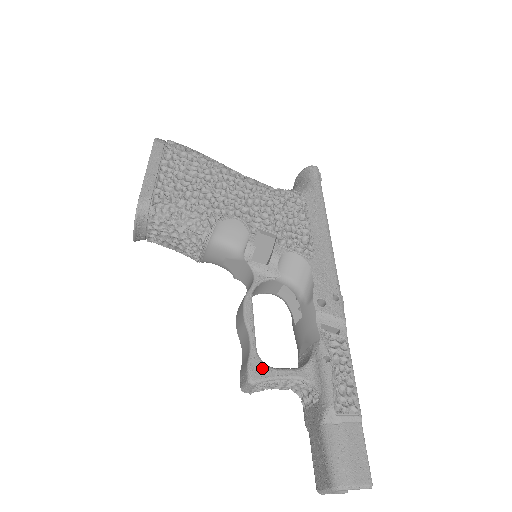
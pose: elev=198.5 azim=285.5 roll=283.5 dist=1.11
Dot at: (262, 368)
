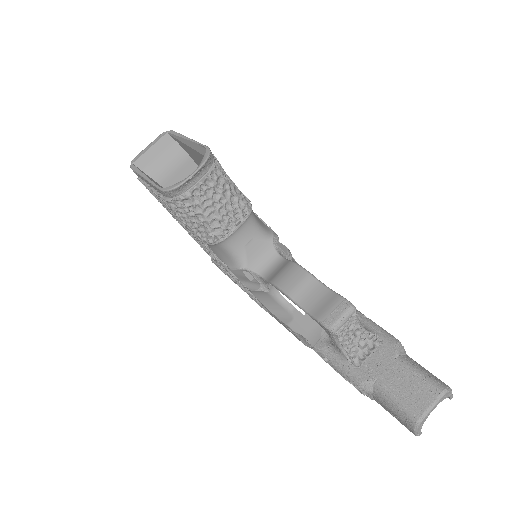
Dot at: occluded
